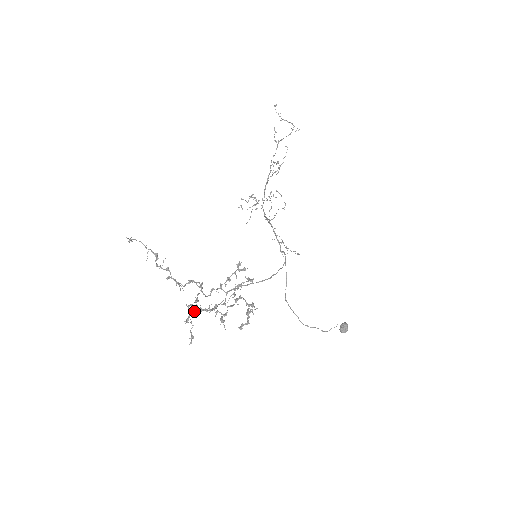
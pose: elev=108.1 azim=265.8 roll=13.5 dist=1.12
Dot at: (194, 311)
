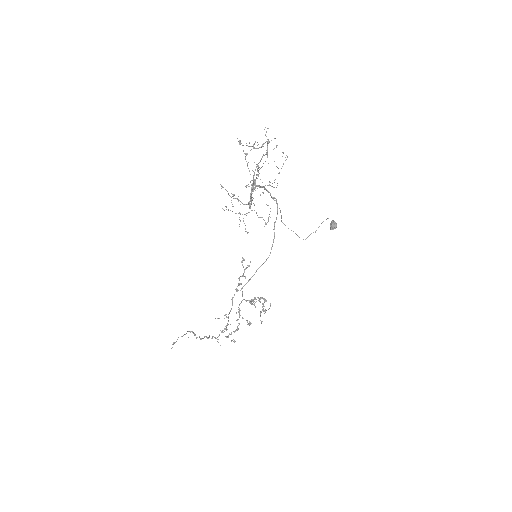
Dot at: occluded
